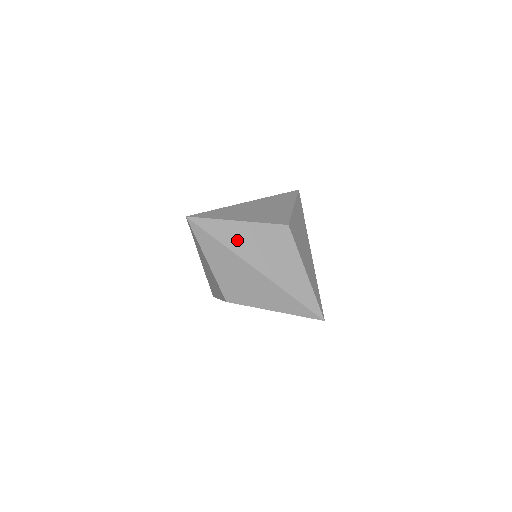
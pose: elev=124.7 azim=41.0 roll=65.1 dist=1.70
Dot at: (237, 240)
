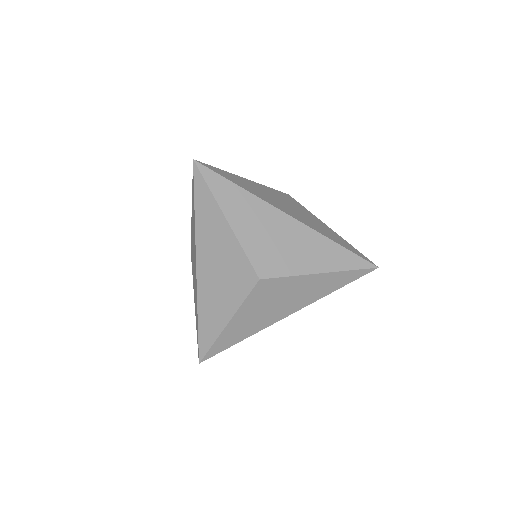
Dot at: (254, 190)
